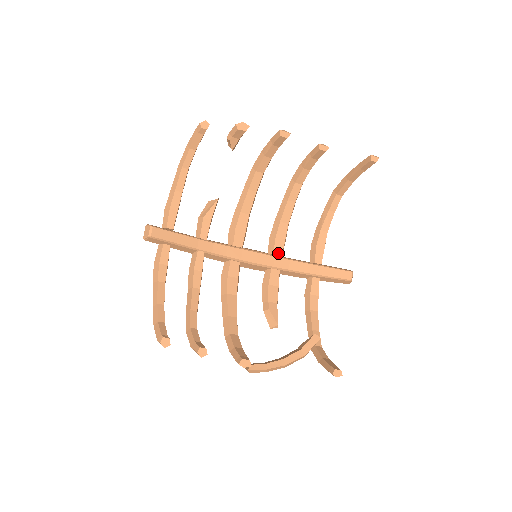
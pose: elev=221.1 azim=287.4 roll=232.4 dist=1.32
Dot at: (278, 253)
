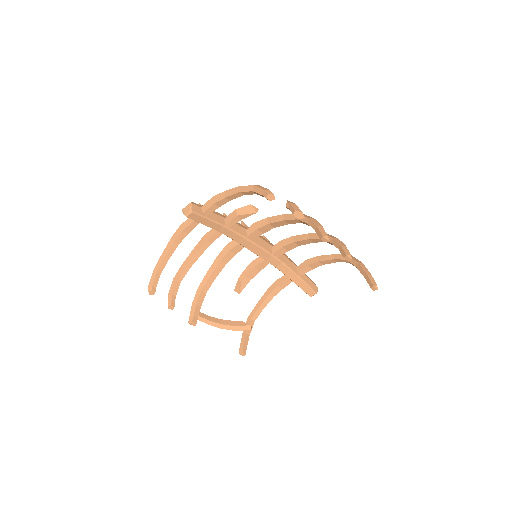
Dot at: (277, 255)
